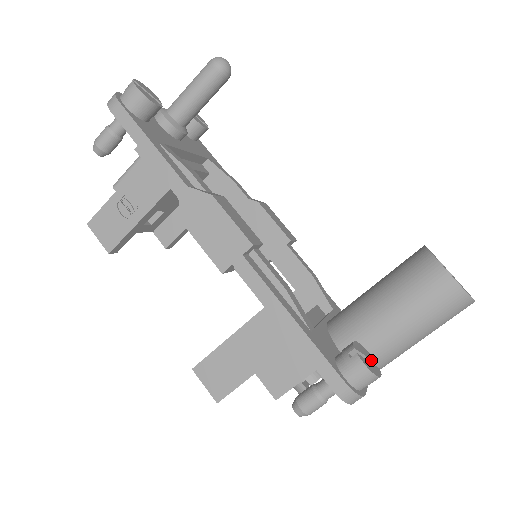
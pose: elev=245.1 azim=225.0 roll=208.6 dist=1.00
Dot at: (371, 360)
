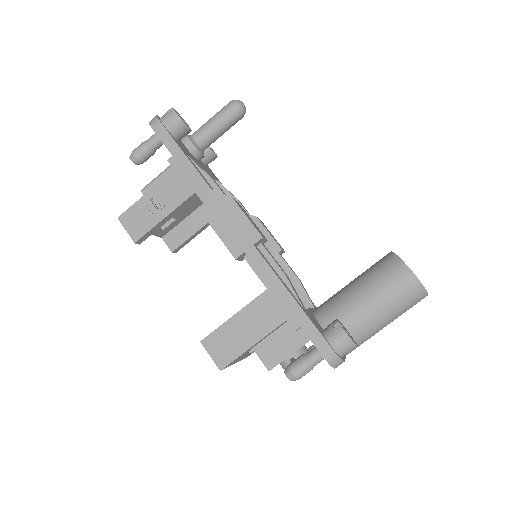
Dot at: occluded
